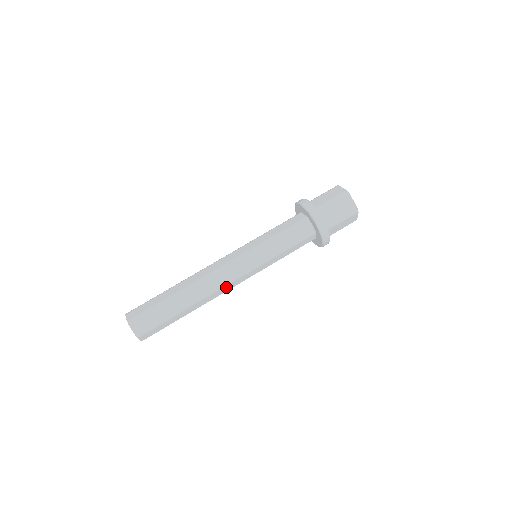
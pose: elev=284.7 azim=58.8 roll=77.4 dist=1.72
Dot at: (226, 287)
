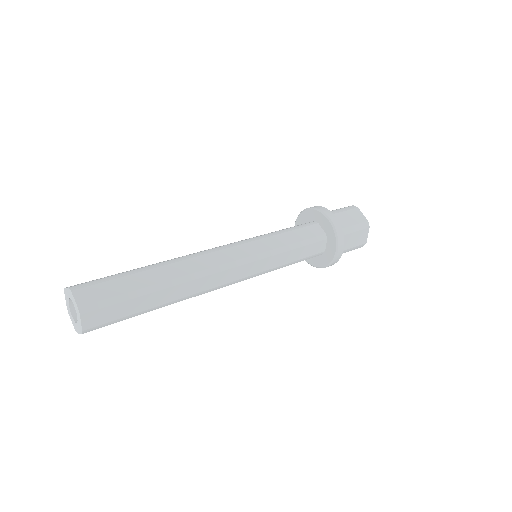
Dot at: (214, 256)
